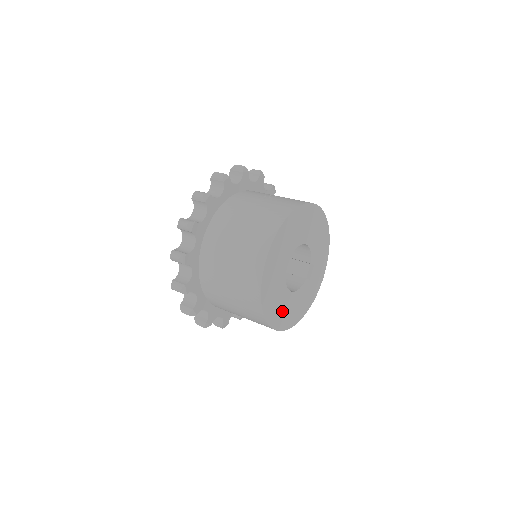
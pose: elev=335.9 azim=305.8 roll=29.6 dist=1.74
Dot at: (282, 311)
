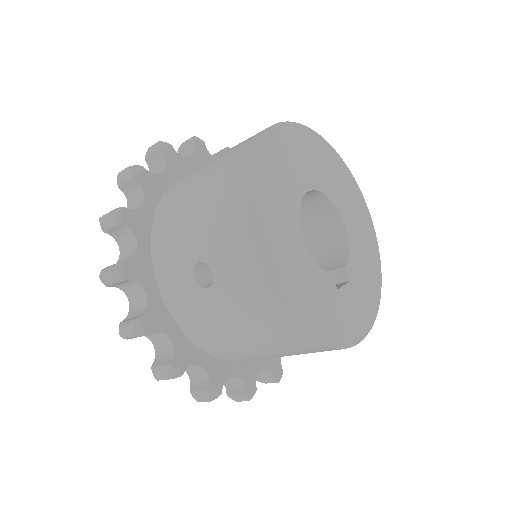
Dot at: (277, 234)
